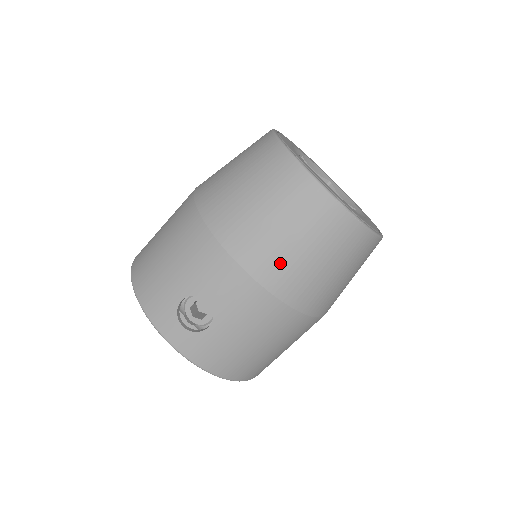
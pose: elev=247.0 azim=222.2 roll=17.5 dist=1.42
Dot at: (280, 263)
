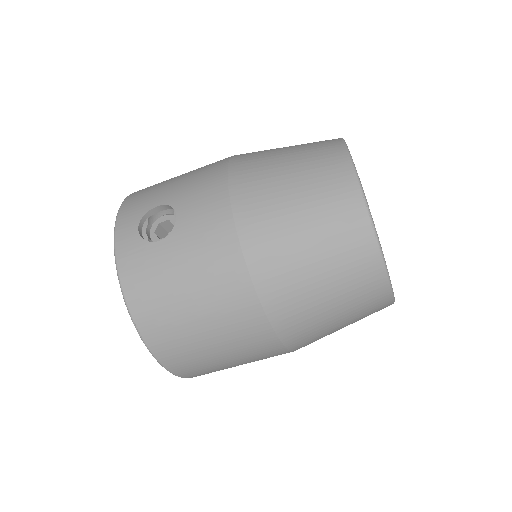
Dot at: (268, 214)
